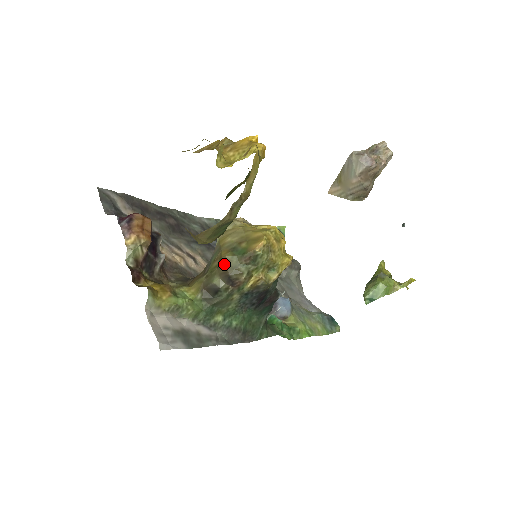
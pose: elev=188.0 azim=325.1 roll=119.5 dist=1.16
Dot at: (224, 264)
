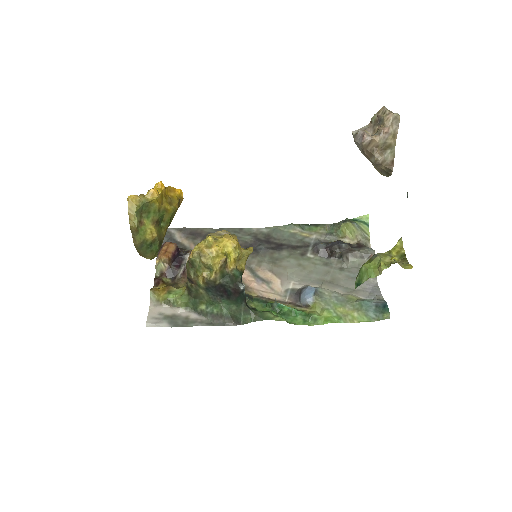
Dot at: (187, 269)
